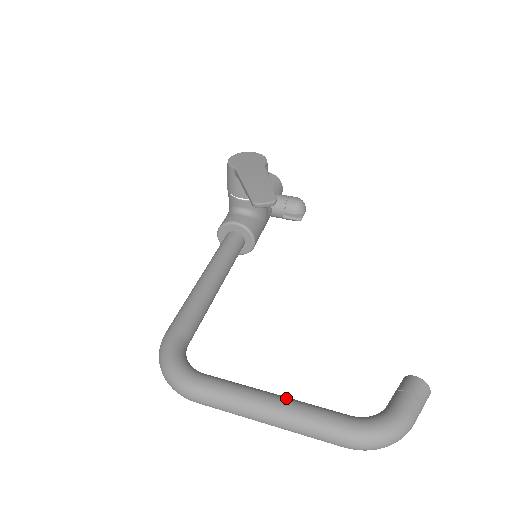
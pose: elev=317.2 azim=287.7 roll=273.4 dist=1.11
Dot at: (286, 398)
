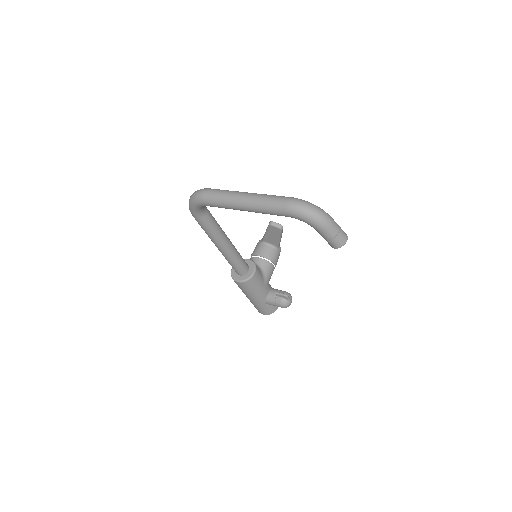
Dot at: occluded
